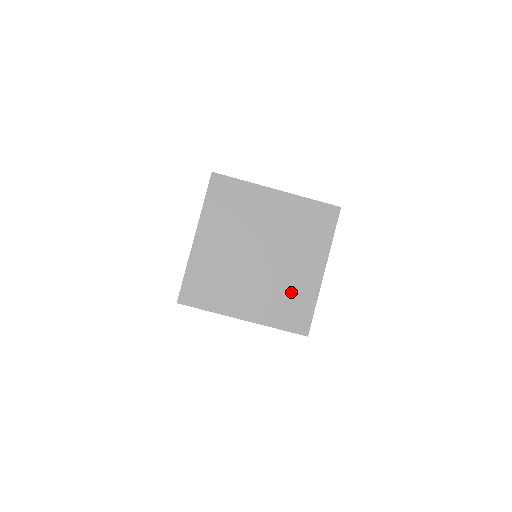
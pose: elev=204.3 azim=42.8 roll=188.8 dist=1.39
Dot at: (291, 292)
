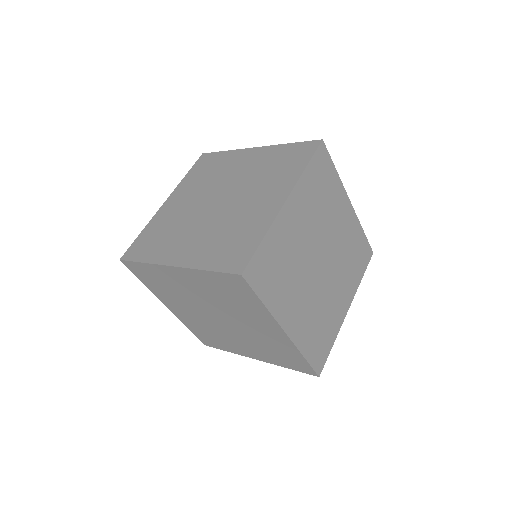
Dot at: (325, 319)
